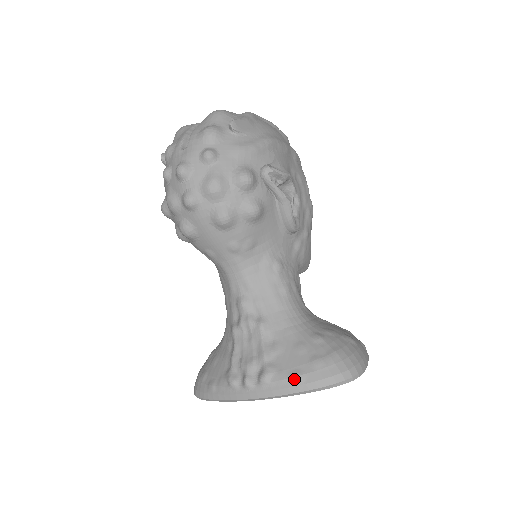
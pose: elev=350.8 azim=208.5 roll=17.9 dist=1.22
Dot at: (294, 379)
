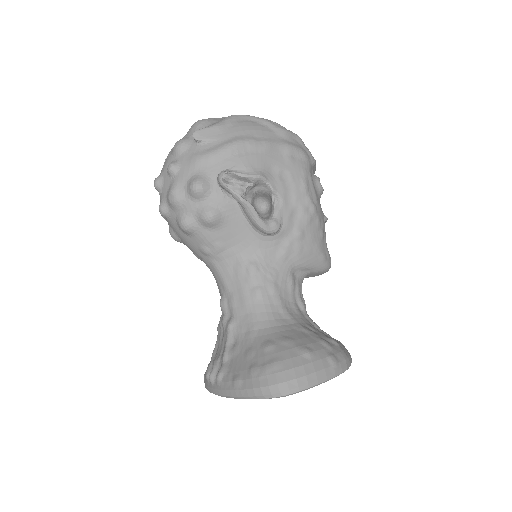
Dot at: (233, 383)
